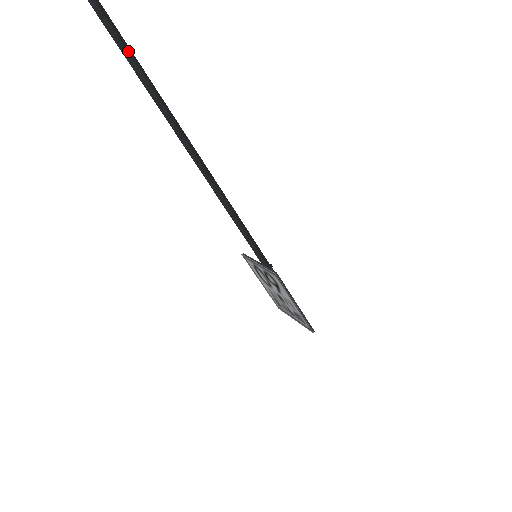
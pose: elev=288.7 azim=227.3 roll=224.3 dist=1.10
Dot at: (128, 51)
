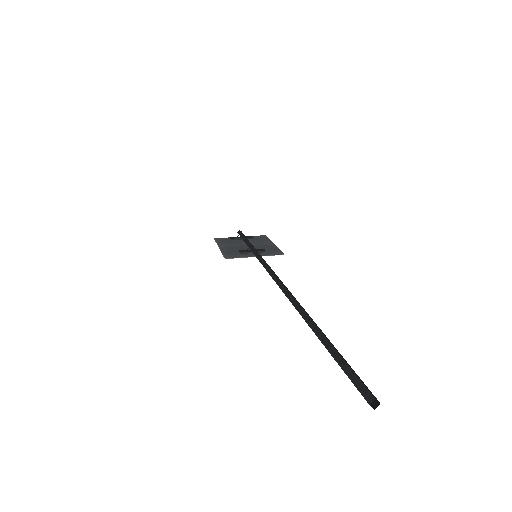
Dot at: (324, 334)
